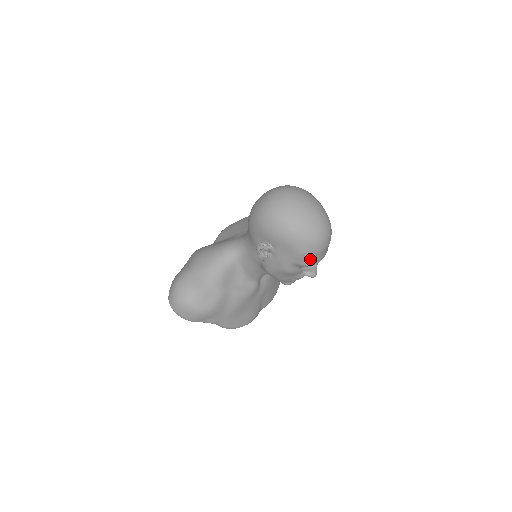
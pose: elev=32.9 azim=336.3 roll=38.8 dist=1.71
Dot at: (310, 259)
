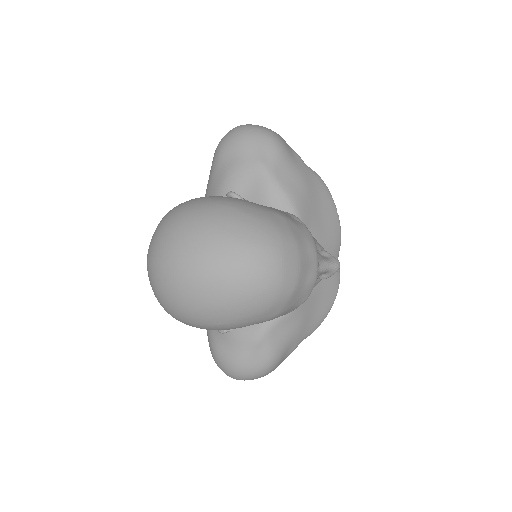
Dot at: (296, 302)
